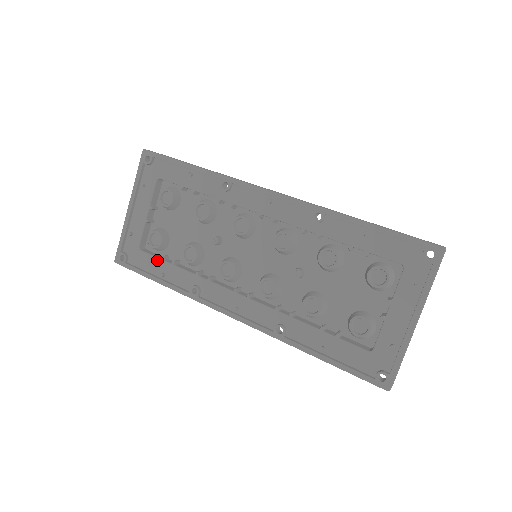
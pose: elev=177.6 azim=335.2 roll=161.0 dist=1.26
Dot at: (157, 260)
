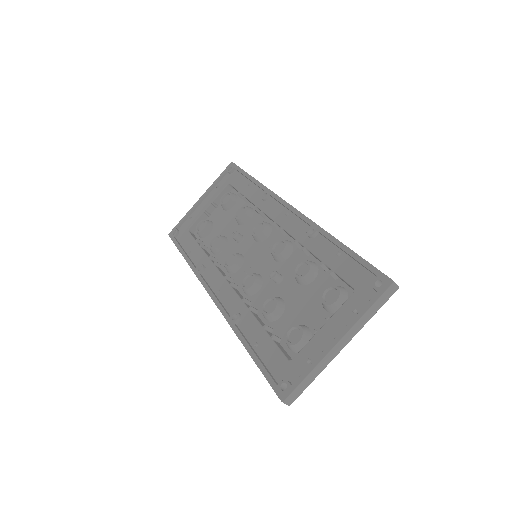
Dot at: (193, 240)
